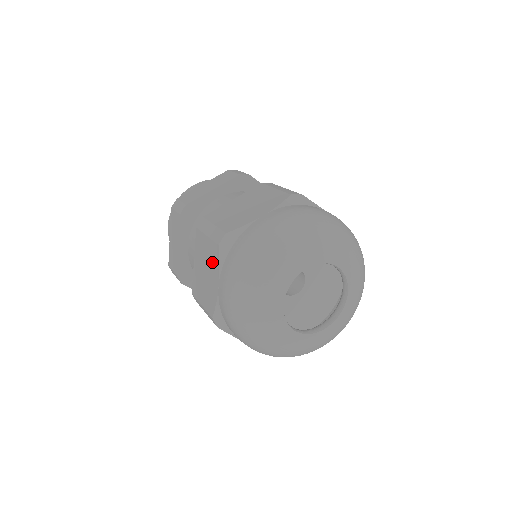
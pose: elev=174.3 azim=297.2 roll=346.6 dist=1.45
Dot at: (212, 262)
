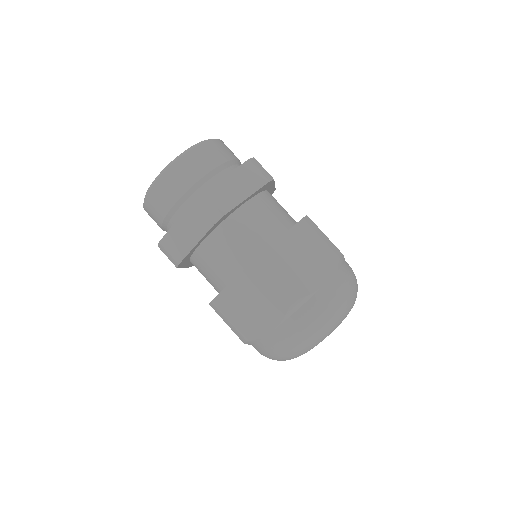
Dot at: (270, 310)
